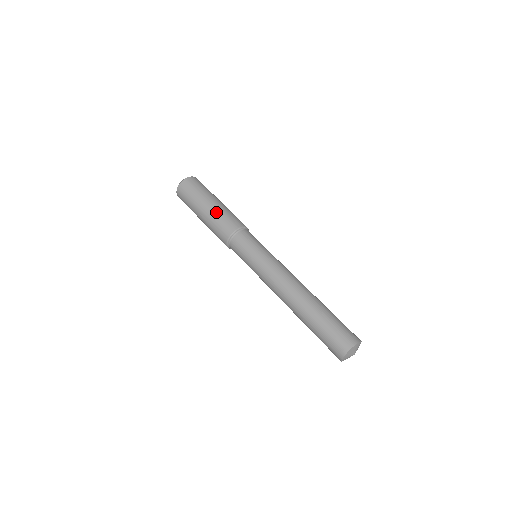
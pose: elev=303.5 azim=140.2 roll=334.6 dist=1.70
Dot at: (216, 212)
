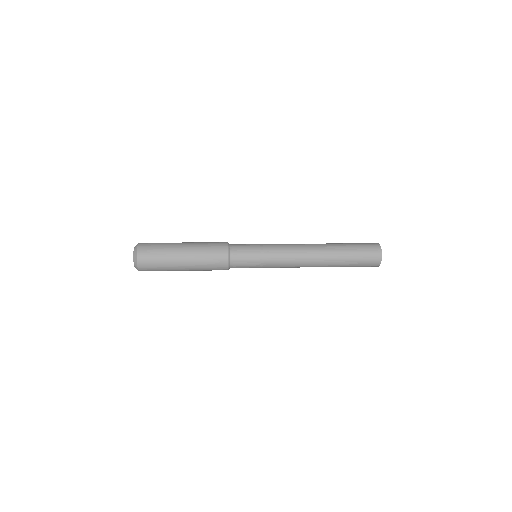
Dot at: (197, 253)
